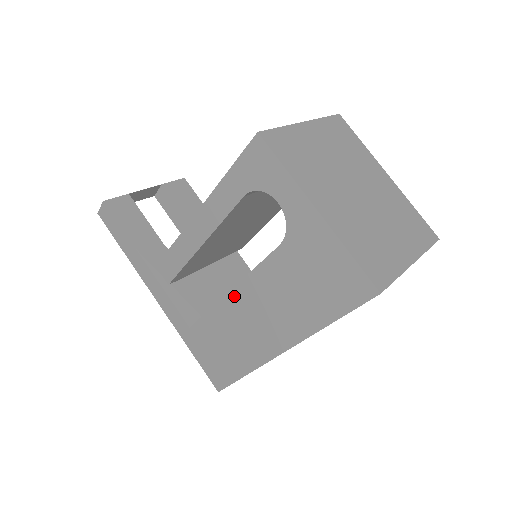
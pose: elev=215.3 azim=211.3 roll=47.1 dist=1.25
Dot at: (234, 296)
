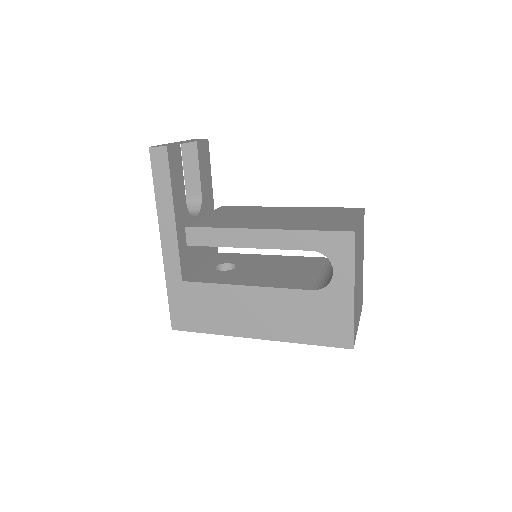
Dot at: (248, 290)
